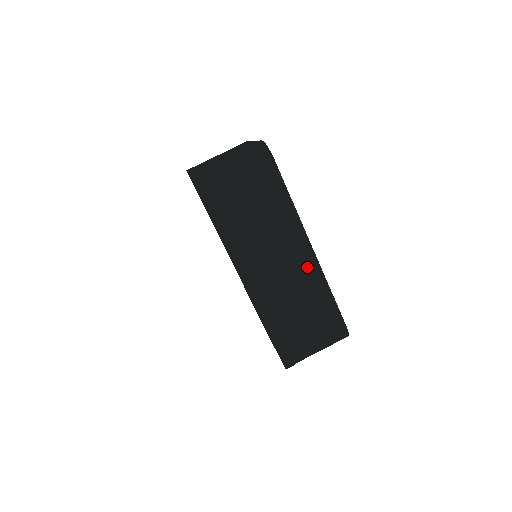
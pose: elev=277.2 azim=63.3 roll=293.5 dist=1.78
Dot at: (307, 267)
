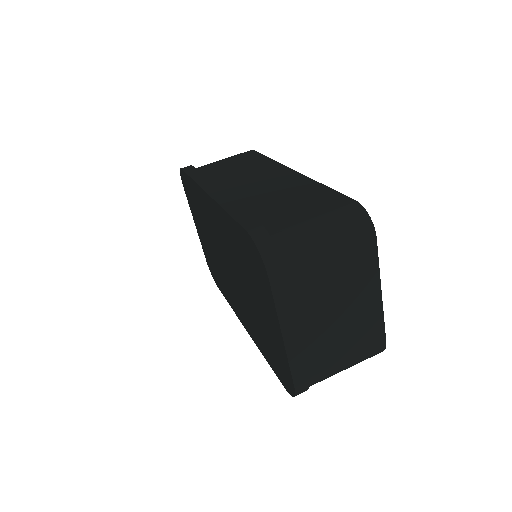
Dot at: (288, 179)
